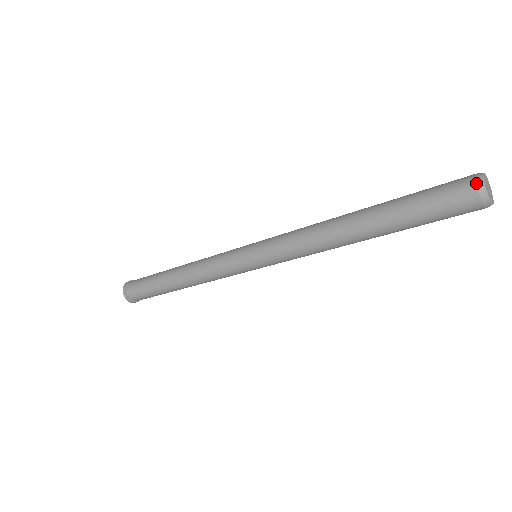
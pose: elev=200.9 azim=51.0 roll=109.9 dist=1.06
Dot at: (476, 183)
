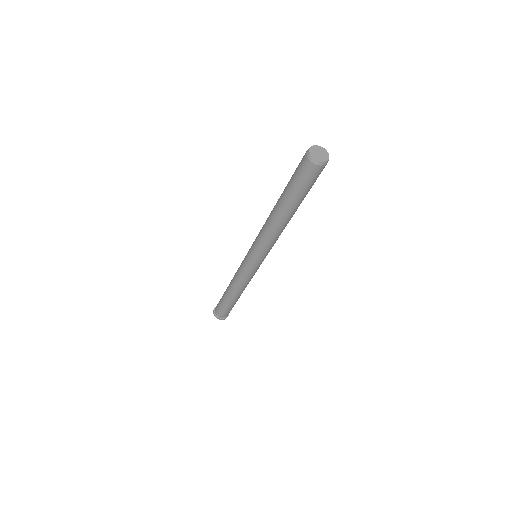
Dot at: (306, 153)
